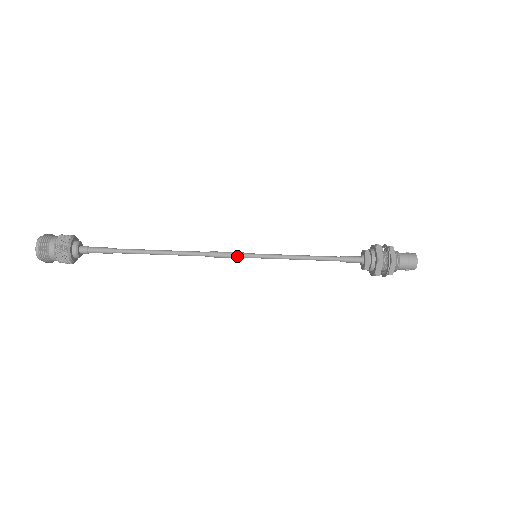
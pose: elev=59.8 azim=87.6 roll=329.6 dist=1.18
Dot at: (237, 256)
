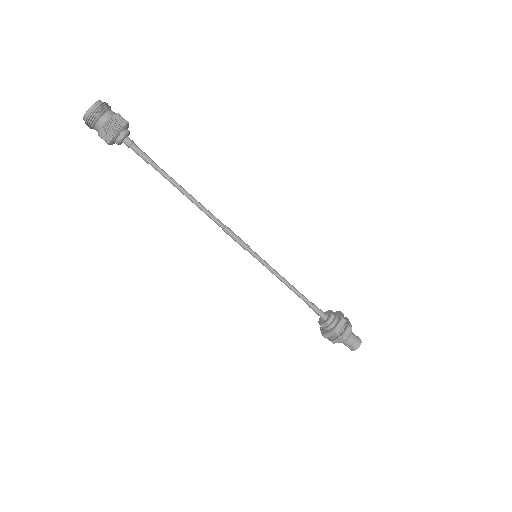
Dot at: (244, 244)
